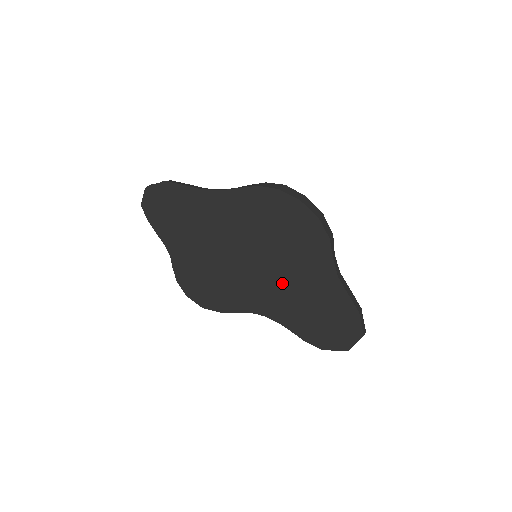
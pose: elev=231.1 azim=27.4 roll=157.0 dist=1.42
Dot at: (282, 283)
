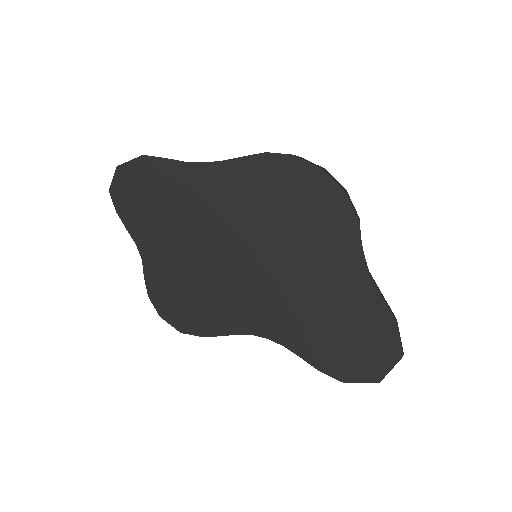
Dot at: (292, 287)
